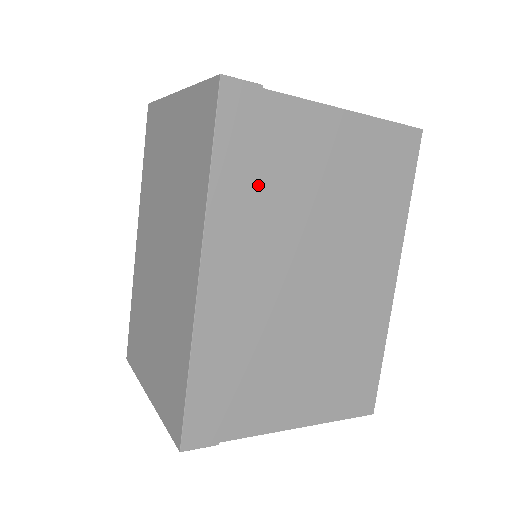
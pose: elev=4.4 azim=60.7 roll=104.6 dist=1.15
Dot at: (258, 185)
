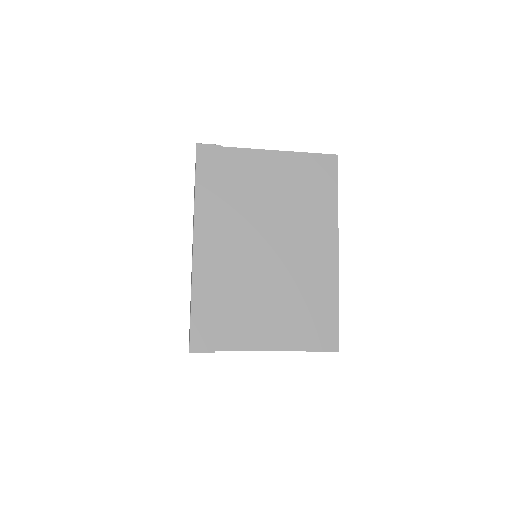
Dot at: (224, 195)
